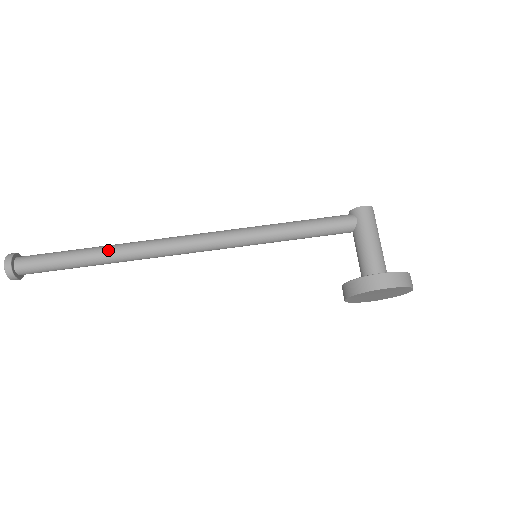
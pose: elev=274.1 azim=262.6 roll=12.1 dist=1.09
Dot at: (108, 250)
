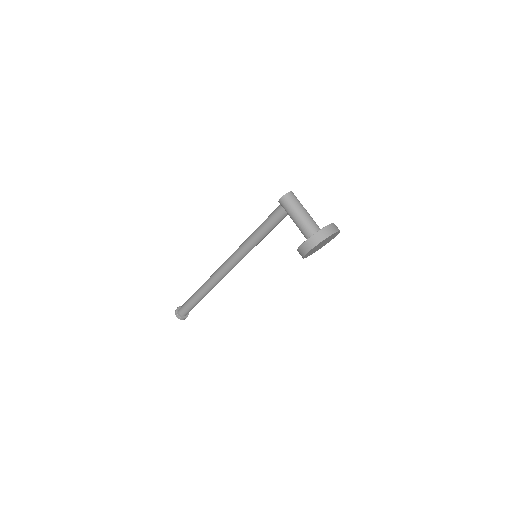
Dot at: (202, 290)
